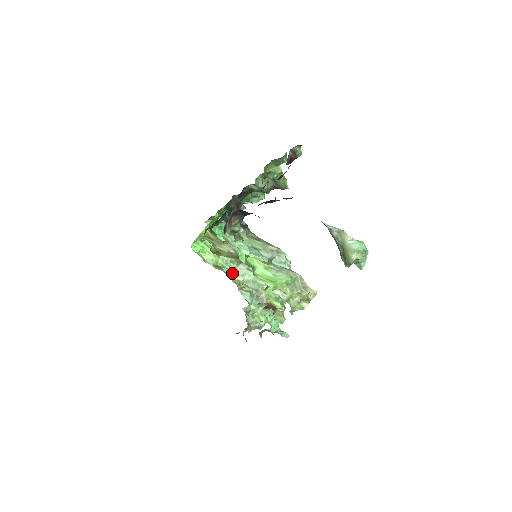
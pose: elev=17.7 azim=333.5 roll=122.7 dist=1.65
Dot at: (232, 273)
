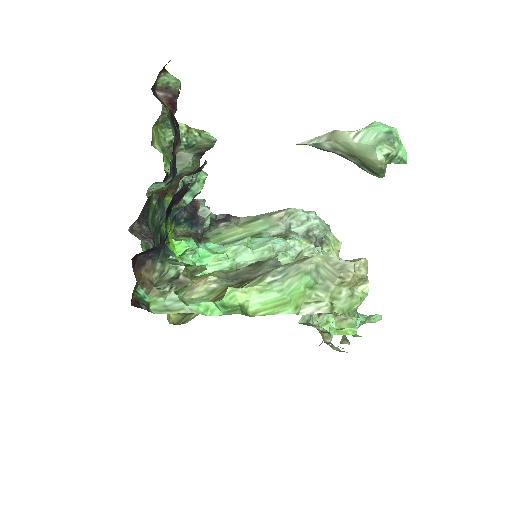
Dot at: occluded
